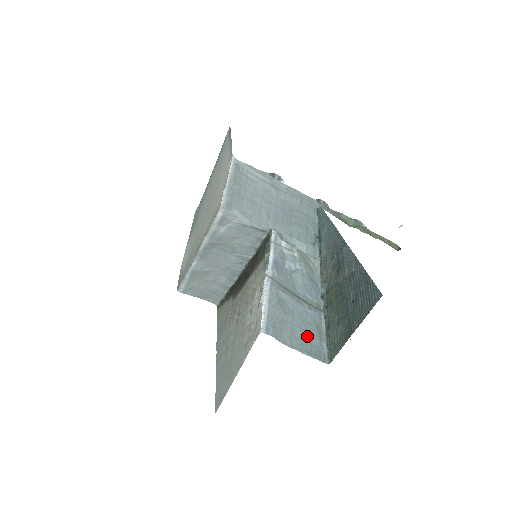
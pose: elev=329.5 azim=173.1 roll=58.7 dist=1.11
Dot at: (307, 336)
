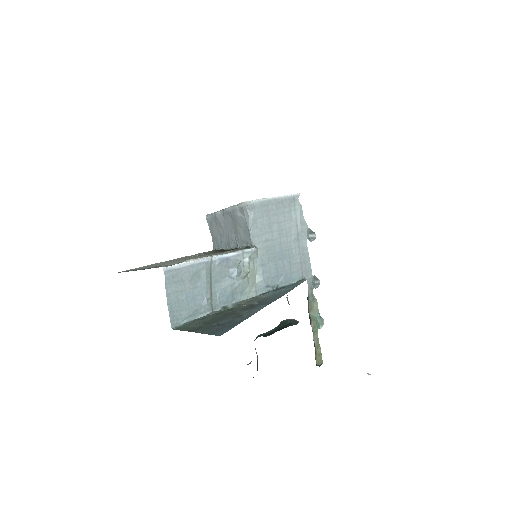
Dot at: (184, 305)
